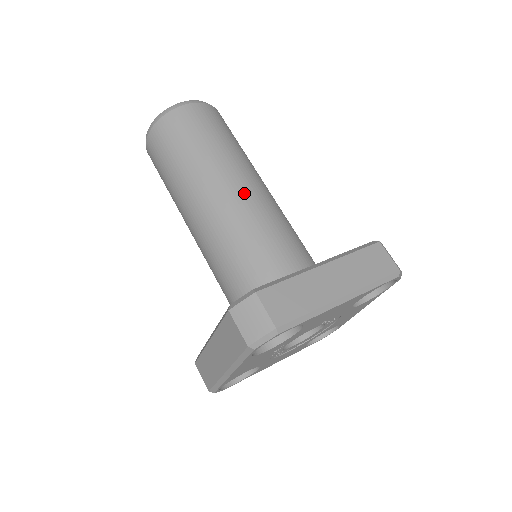
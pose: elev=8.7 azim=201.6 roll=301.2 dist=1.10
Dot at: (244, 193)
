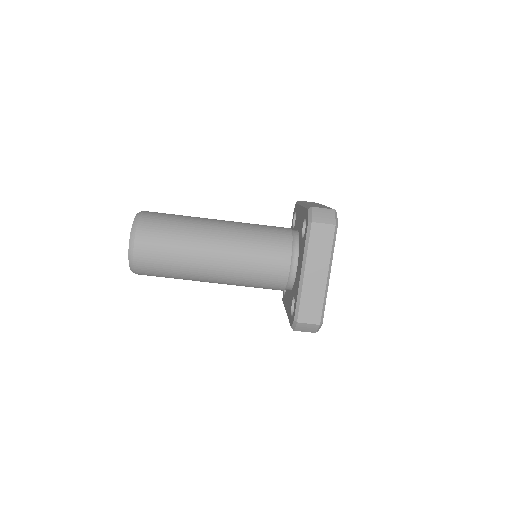
Dot at: (228, 221)
